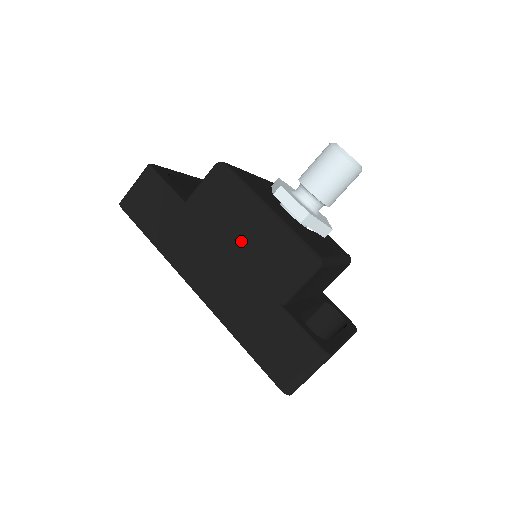
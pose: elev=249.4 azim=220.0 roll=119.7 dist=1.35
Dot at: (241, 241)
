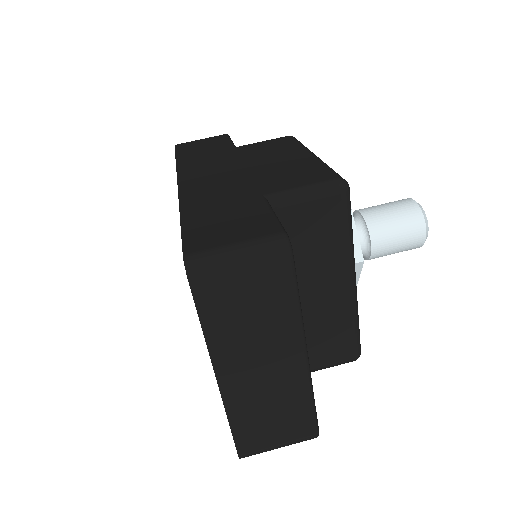
Dot at: (268, 163)
